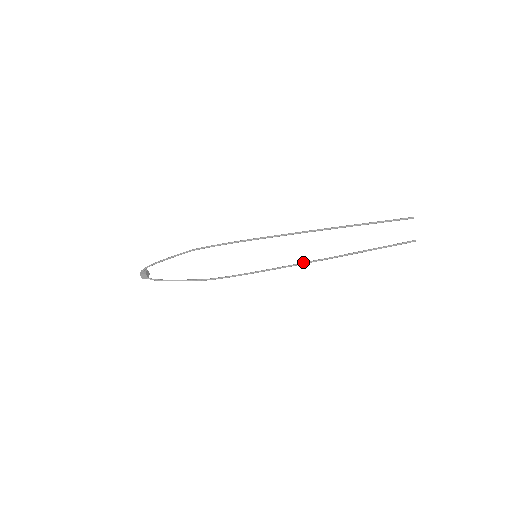
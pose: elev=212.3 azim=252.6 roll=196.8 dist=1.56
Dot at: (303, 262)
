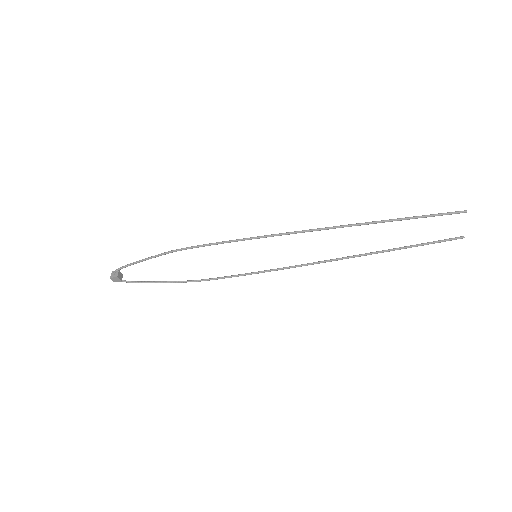
Dot at: occluded
